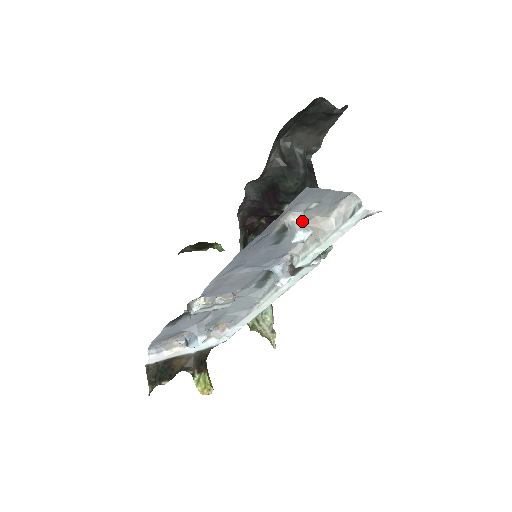
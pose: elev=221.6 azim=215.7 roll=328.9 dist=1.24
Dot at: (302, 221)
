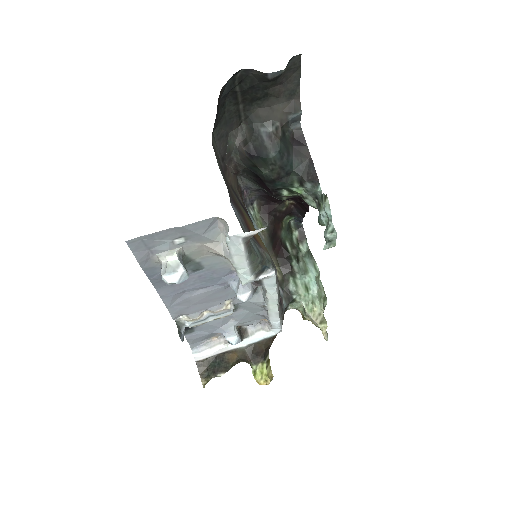
Dot at: (173, 260)
